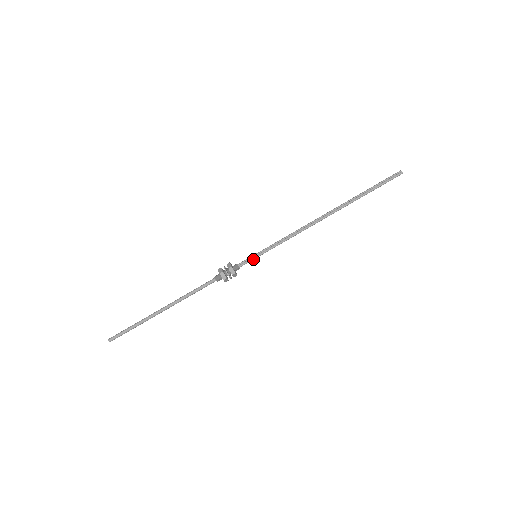
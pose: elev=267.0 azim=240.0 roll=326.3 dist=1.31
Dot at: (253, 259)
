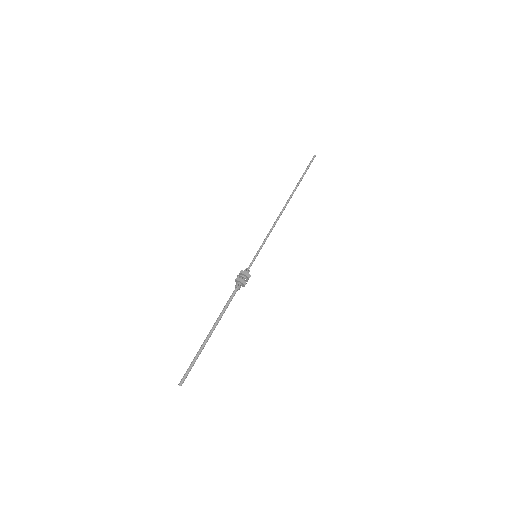
Dot at: (255, 258)
